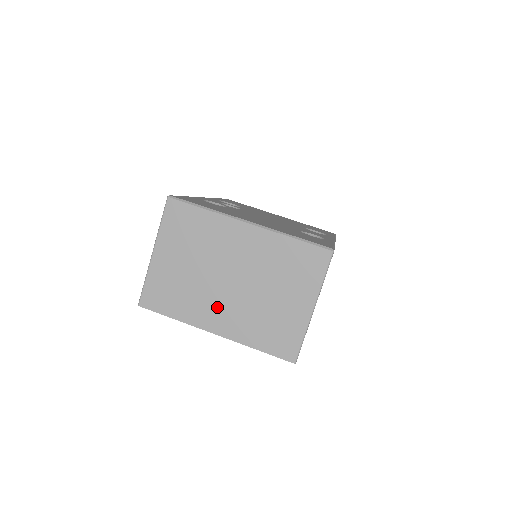
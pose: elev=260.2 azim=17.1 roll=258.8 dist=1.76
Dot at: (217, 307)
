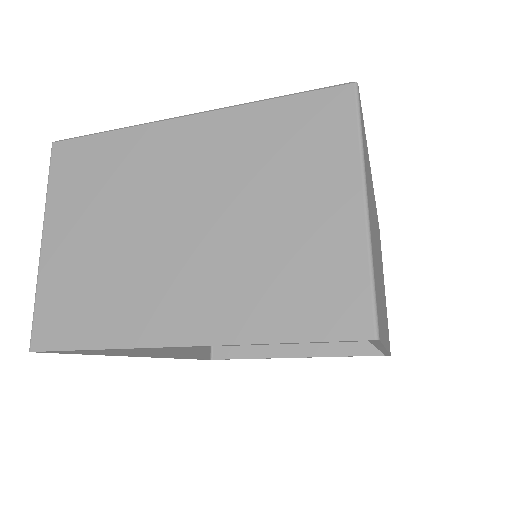
Dot at: (173, 287)
